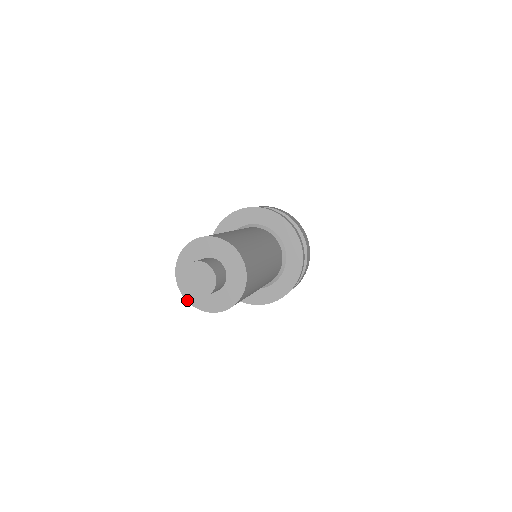
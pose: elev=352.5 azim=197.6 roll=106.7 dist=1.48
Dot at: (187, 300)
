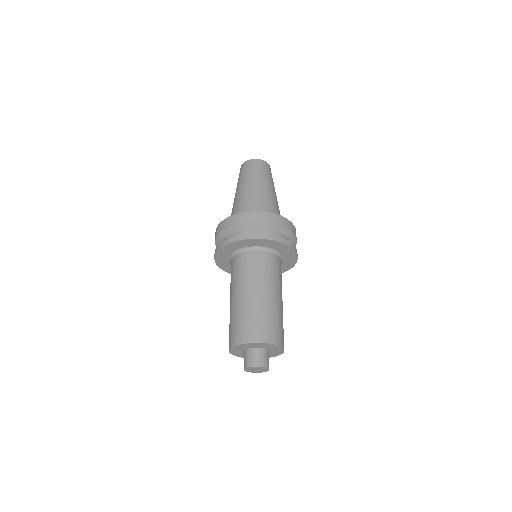
Dot at: occluded
